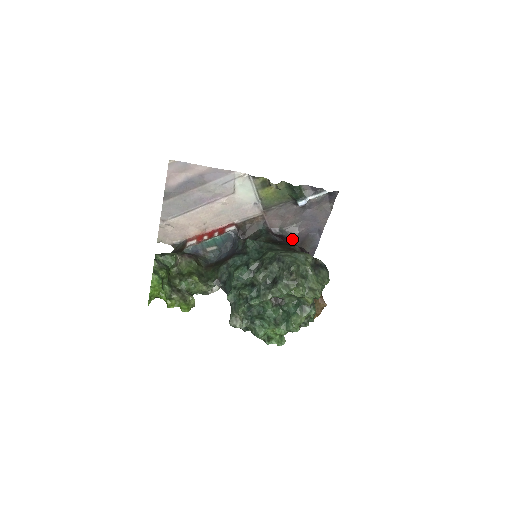
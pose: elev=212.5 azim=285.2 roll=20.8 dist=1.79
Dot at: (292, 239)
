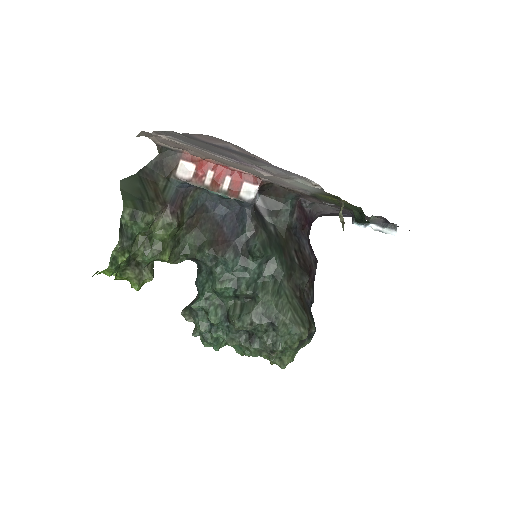
Dot at: (316, 214)
